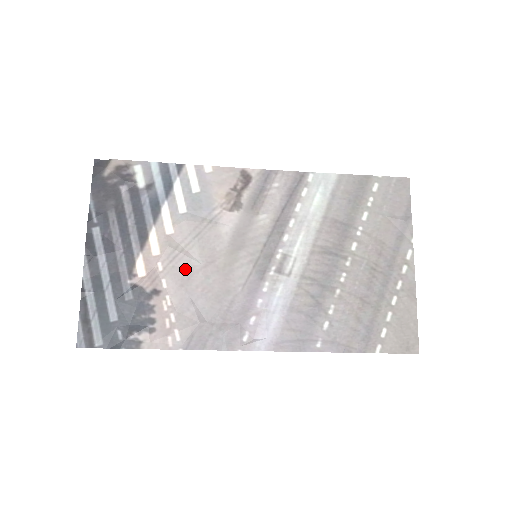
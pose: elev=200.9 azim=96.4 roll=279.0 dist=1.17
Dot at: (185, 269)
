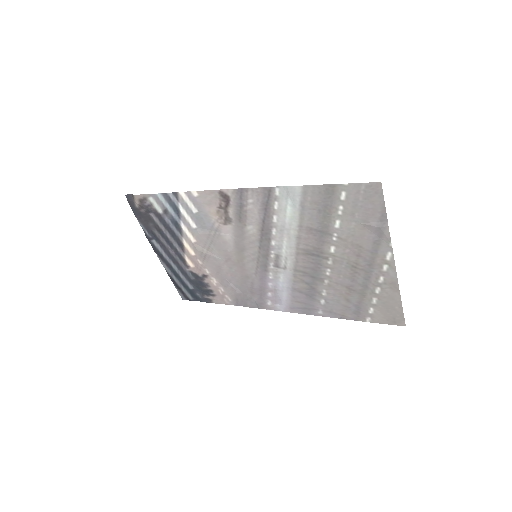
Dot at: (215, 263)
